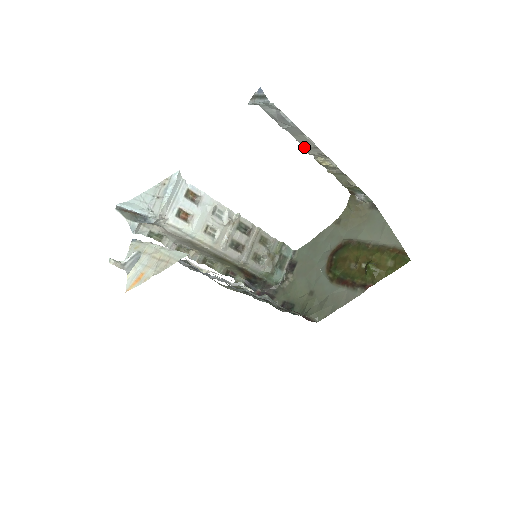
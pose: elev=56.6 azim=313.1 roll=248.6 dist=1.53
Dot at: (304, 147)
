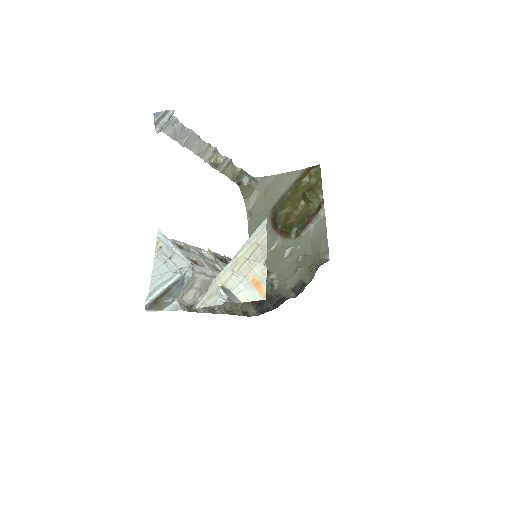
Dot at: occluded
